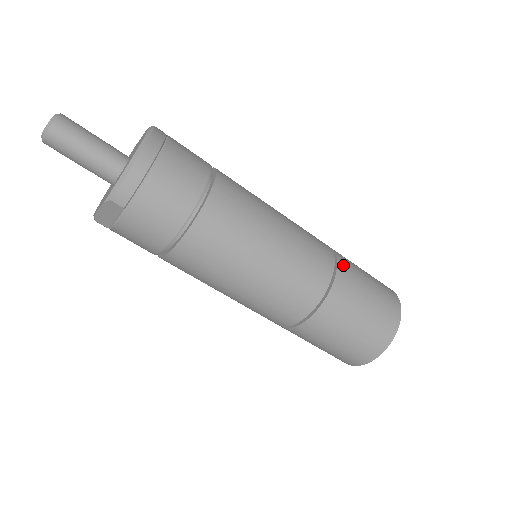
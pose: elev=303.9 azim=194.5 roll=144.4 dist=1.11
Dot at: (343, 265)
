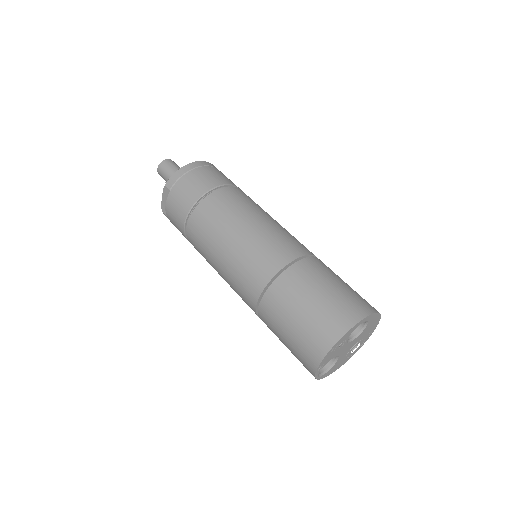
Dot at: (315, 261)
